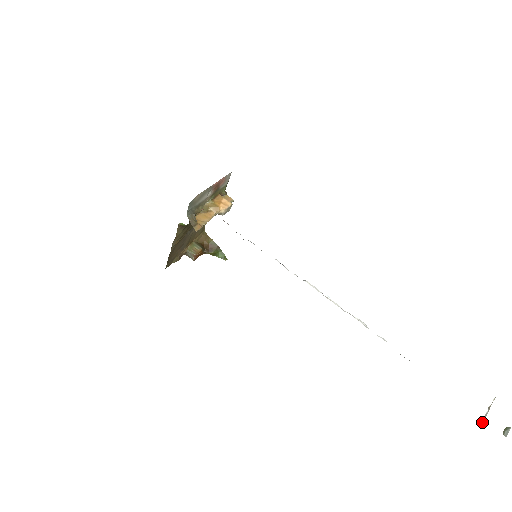
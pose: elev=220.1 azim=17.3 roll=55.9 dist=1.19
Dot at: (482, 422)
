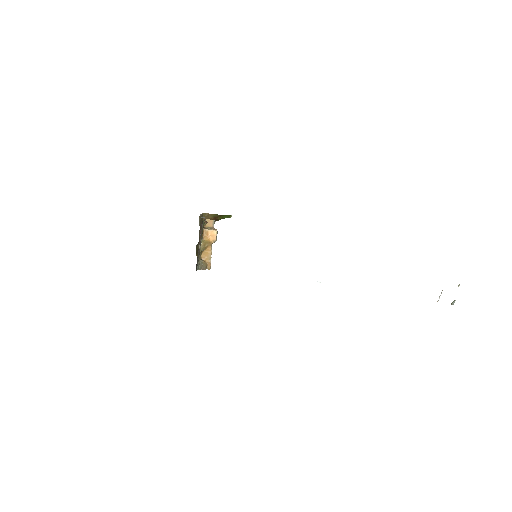
Dot at: (438, 300)
